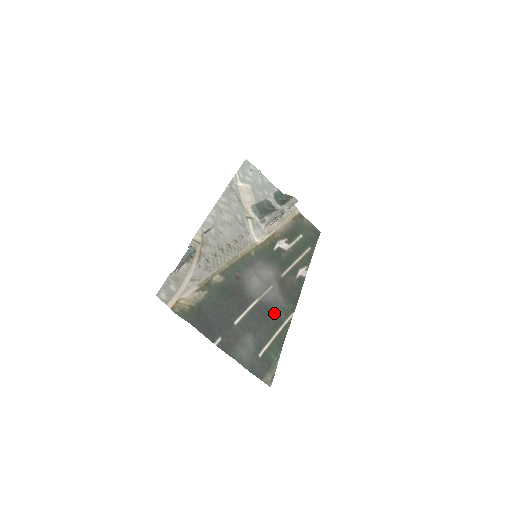
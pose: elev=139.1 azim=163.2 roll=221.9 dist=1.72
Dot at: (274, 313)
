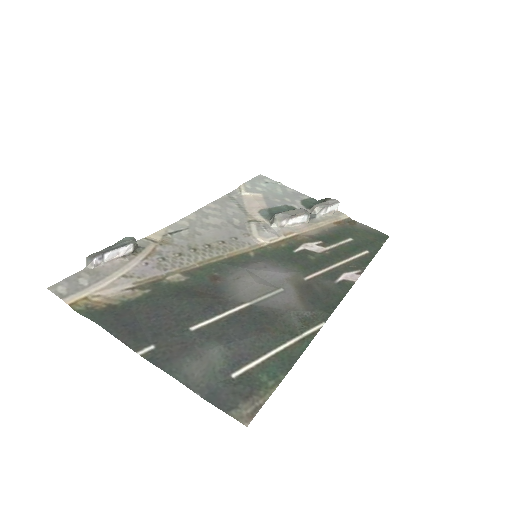
Dot at: (280, 321)
